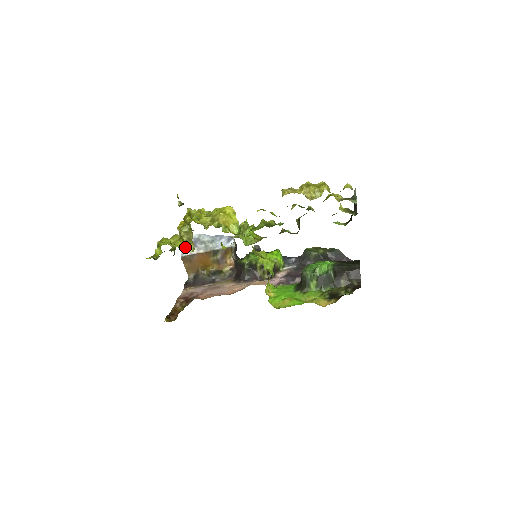
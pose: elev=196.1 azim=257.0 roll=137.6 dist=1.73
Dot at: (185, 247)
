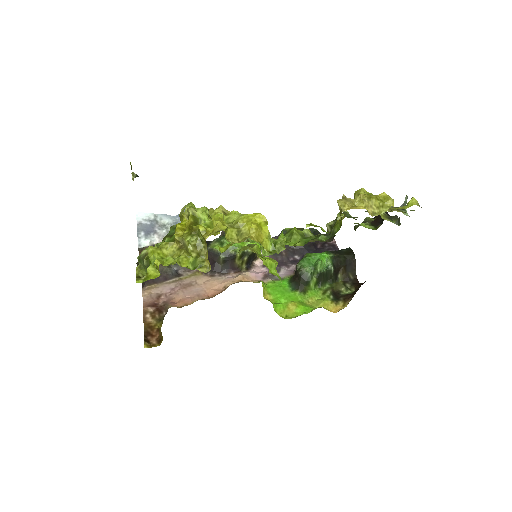
Dot at: (197, 267)
